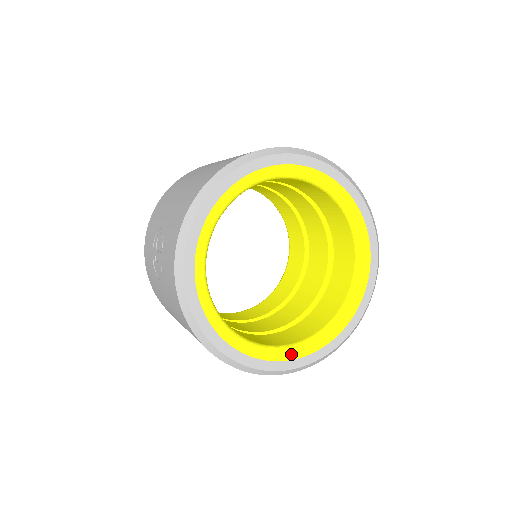
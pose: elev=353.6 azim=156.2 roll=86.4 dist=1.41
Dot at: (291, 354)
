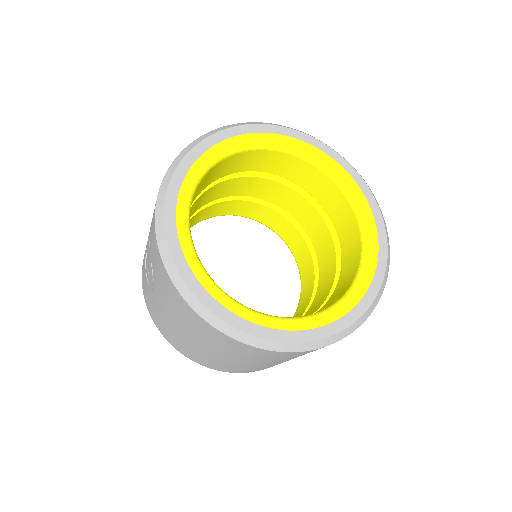
Dot at: (313, 321)
